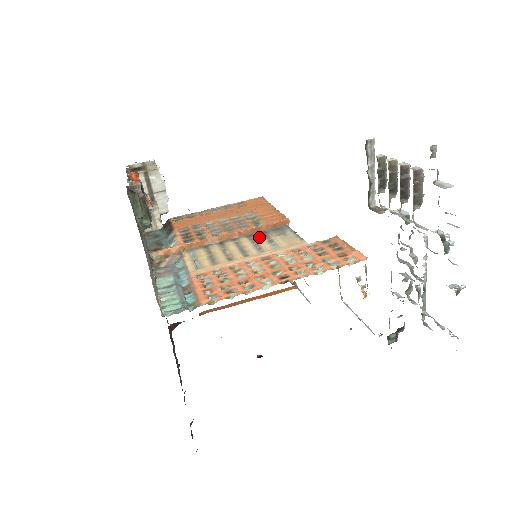
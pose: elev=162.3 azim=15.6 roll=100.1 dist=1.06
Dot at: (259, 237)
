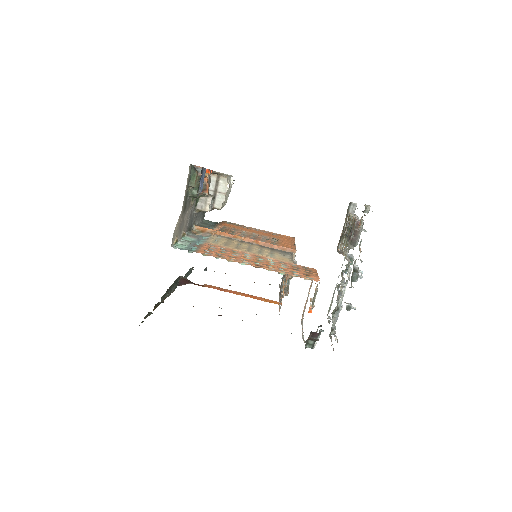
Dot at: (267, 249)
